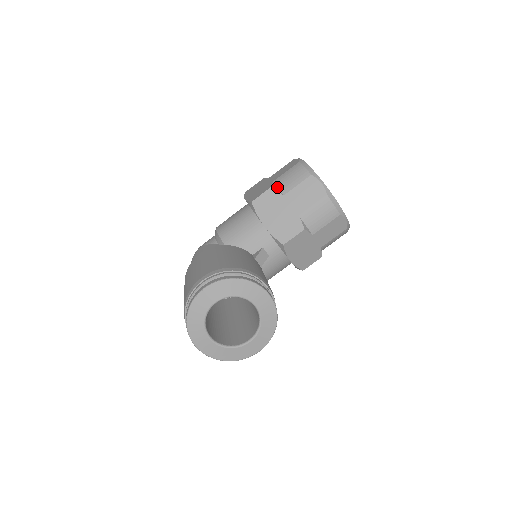
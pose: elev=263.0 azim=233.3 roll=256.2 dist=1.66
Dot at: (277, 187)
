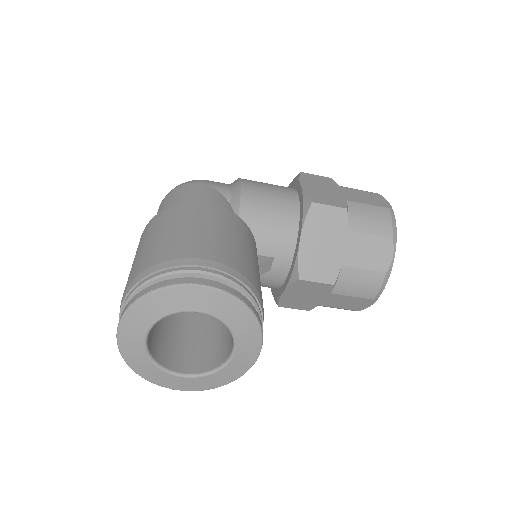
Dot at: (349, 213)
